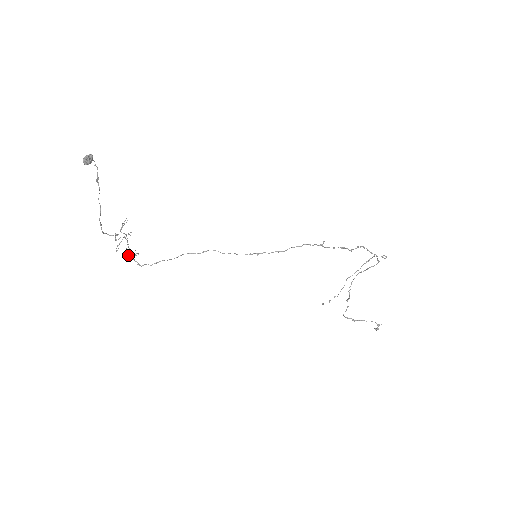
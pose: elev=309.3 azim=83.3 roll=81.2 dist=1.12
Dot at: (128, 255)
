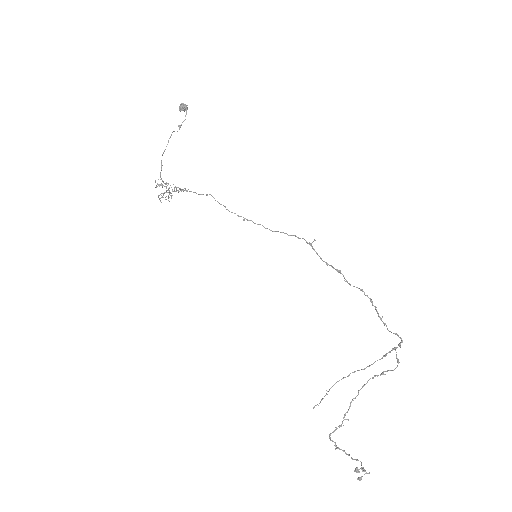
Dot at: (157, 184)
